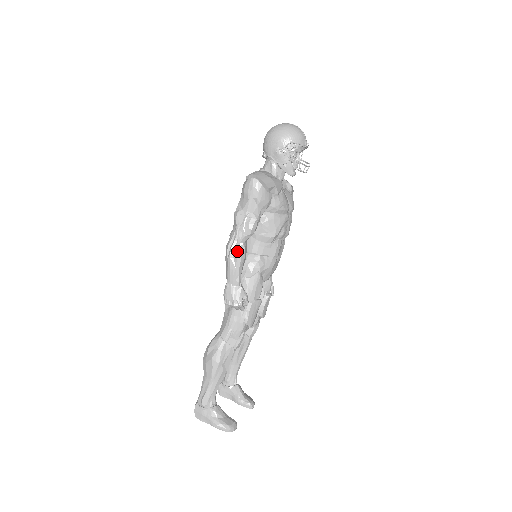
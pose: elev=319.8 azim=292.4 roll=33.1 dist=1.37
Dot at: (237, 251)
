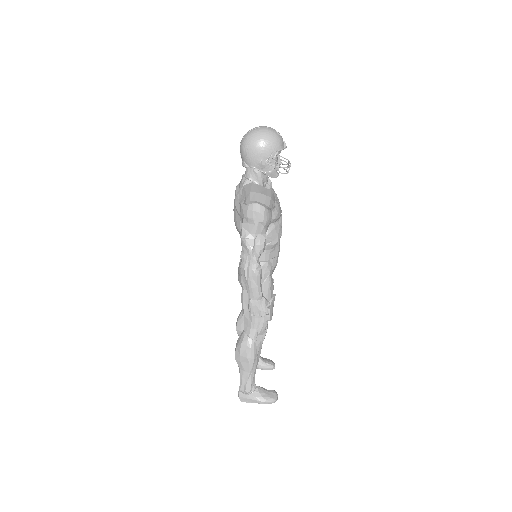
Dot at: (255, 272)
